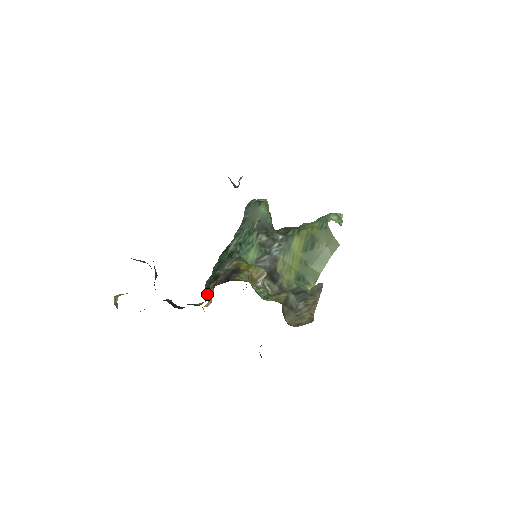
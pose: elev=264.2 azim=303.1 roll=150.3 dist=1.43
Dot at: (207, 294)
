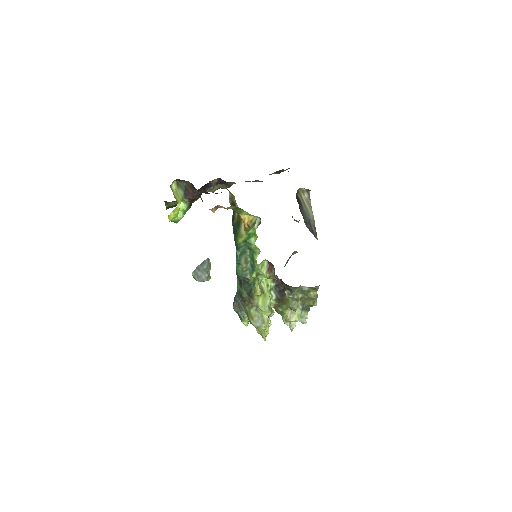
Dot at: (241, 234)
